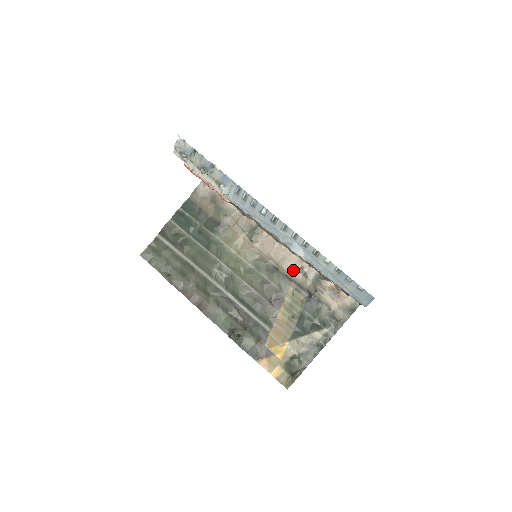
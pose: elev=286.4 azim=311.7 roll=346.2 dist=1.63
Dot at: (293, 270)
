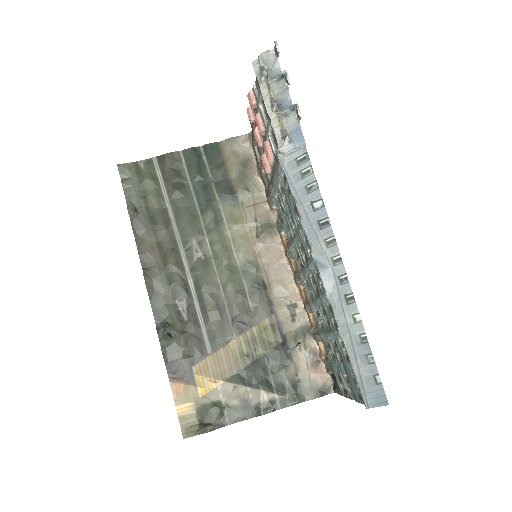
Dot at: (283, 301)
